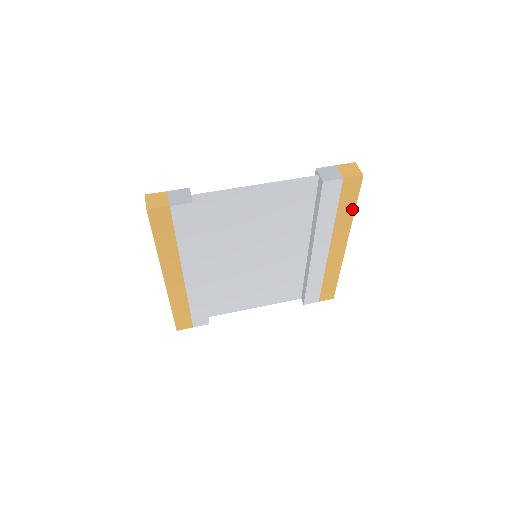
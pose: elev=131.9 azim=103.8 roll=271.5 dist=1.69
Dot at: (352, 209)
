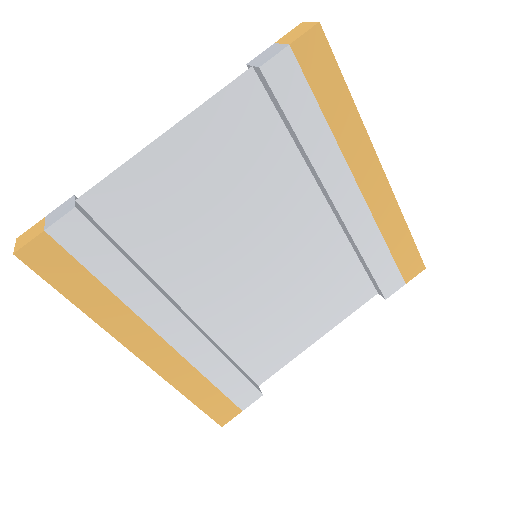
Dot at: (345, 96)
